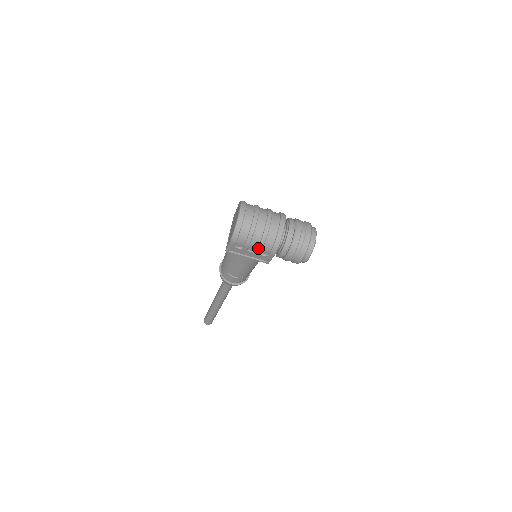
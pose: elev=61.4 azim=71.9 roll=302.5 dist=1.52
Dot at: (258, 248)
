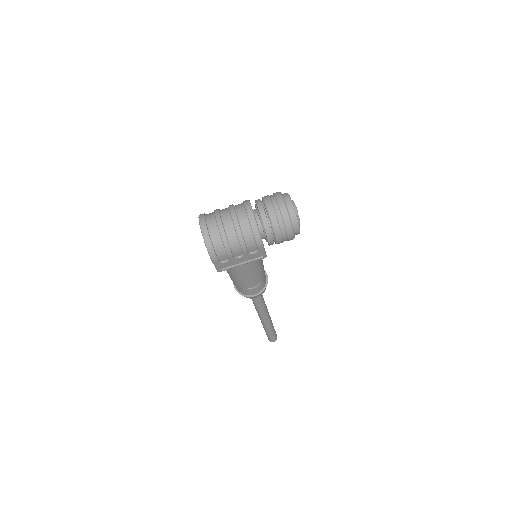
Dot at: (242, 250)
